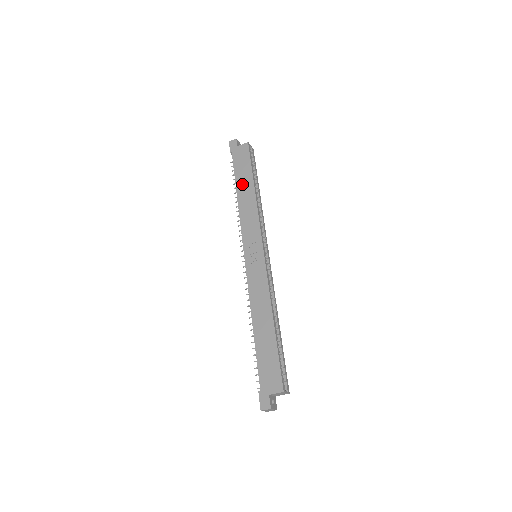
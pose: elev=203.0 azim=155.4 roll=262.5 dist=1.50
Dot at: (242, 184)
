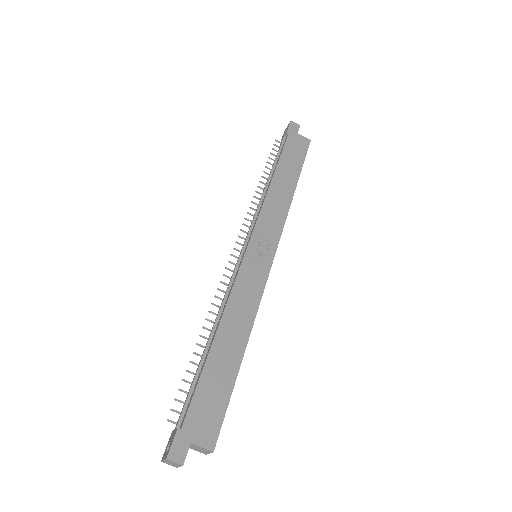
Dot at: (285, 171)
